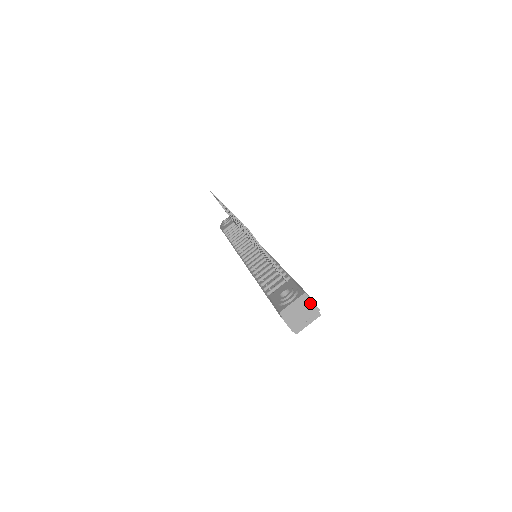
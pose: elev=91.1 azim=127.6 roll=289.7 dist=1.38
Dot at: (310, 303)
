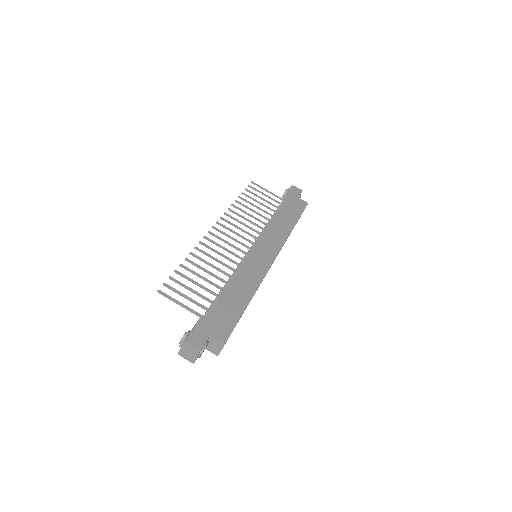
Dot at: (191, 347)
